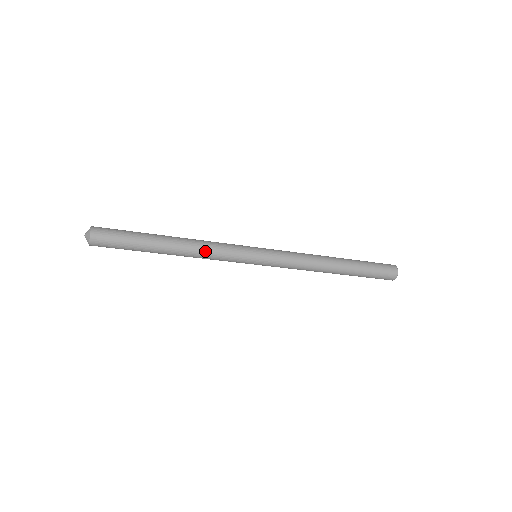
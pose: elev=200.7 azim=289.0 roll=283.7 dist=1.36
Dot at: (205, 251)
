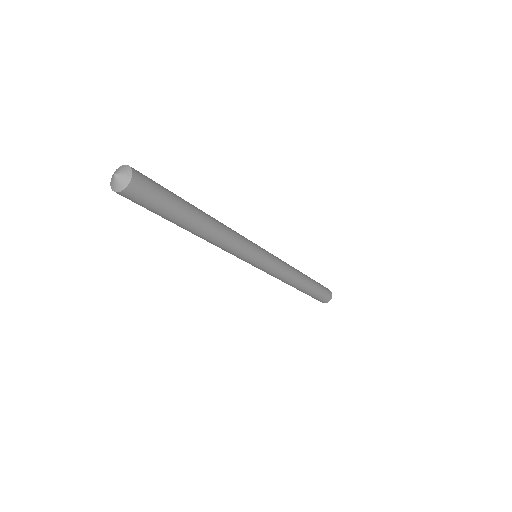
Dot at: (230, 236)
